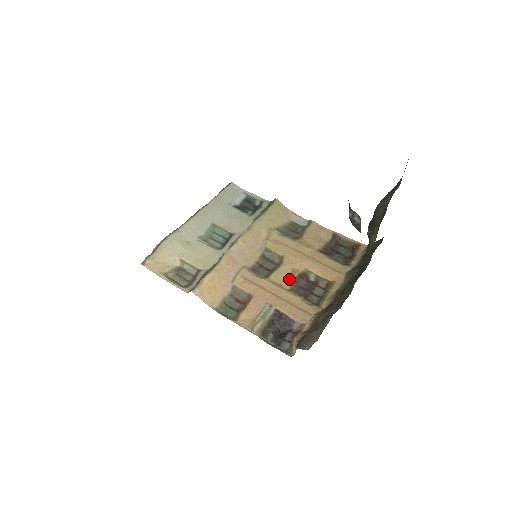
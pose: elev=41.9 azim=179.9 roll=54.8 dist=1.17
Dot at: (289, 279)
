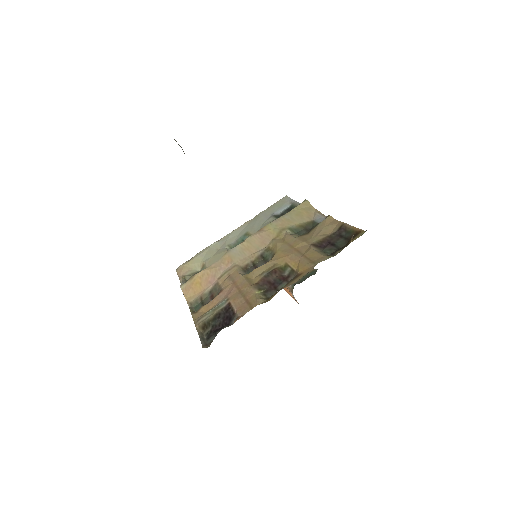
Dot at: (262, 274)
